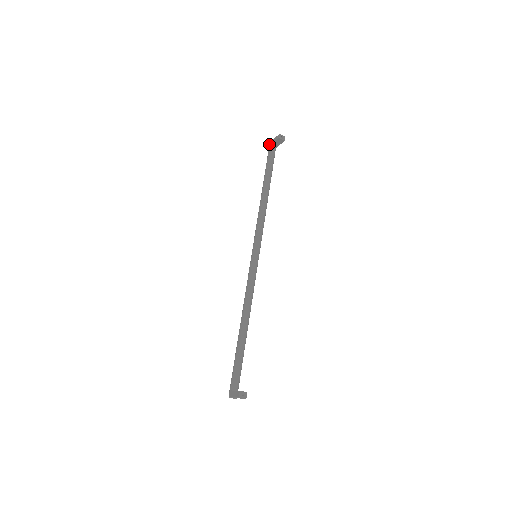
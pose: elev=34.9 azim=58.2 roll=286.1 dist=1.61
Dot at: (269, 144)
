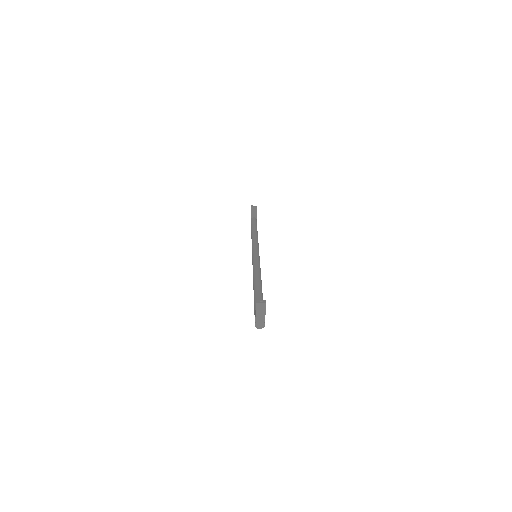
Dot at: occluded
